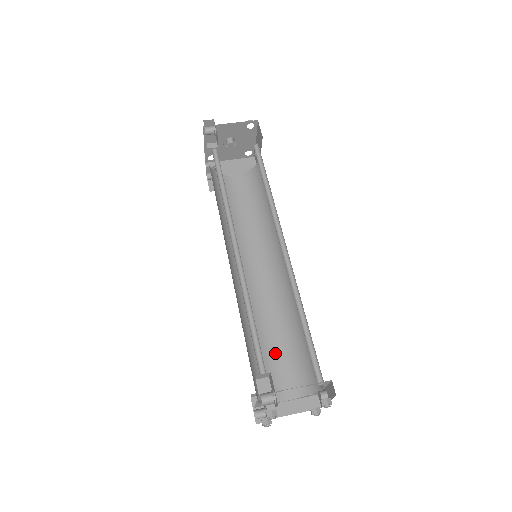
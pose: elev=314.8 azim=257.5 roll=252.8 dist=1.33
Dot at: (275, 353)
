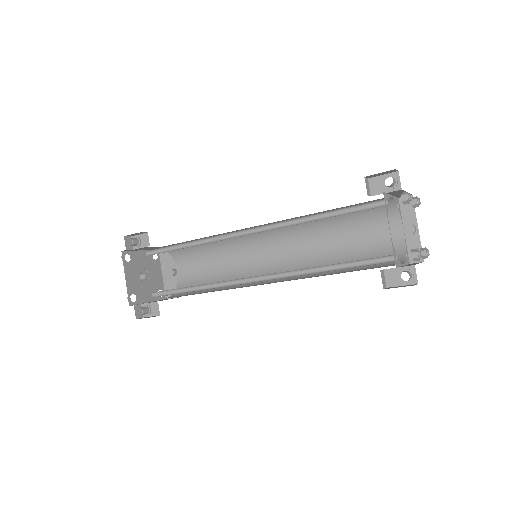
Dot at: occluded
